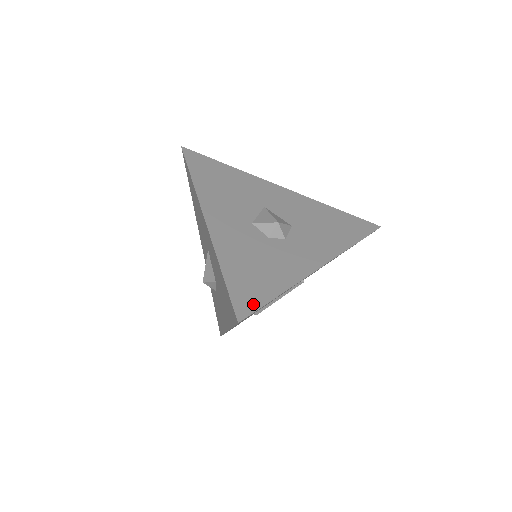
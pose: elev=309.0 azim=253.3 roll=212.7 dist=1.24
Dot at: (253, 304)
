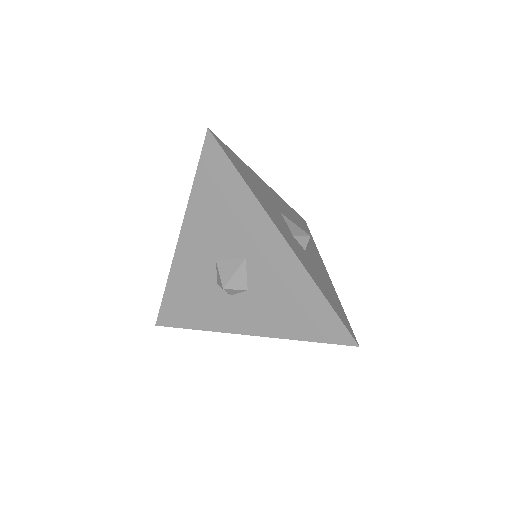
Dot at: (349, 325)
